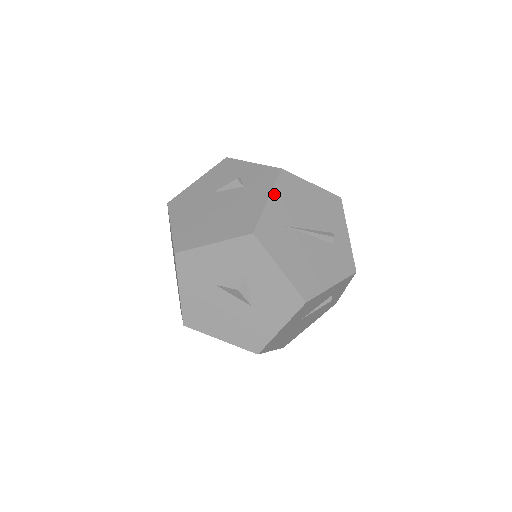
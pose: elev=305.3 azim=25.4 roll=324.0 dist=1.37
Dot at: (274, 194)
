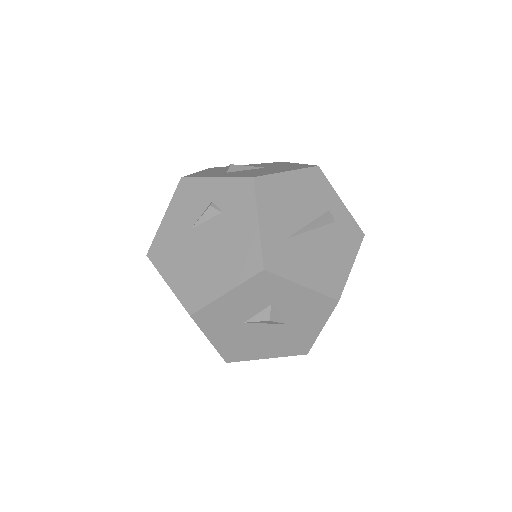
Dot at: (261, 212)
